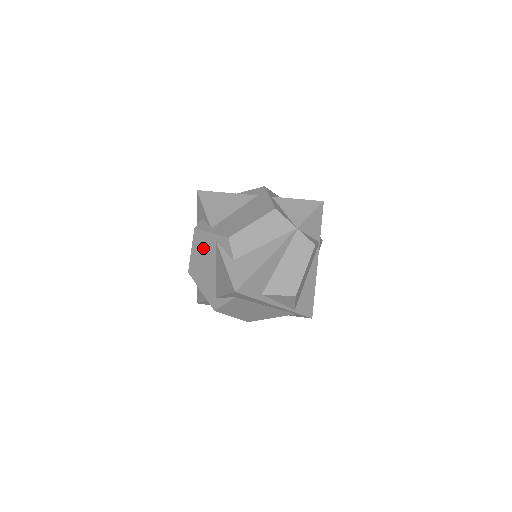
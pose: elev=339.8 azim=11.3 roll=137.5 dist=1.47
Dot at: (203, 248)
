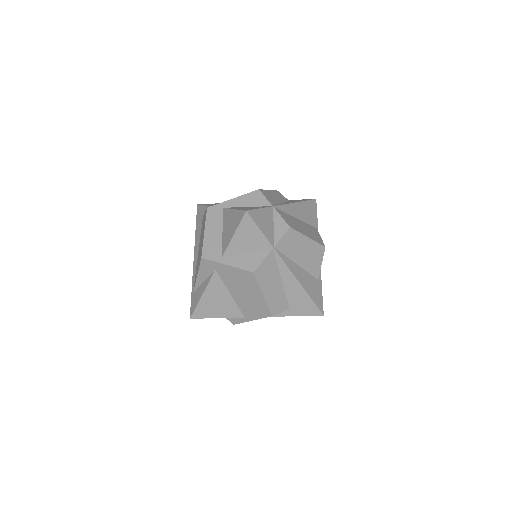
Dot at: occluded
